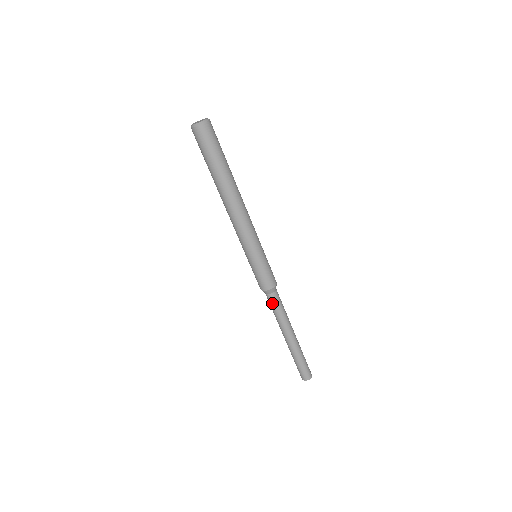
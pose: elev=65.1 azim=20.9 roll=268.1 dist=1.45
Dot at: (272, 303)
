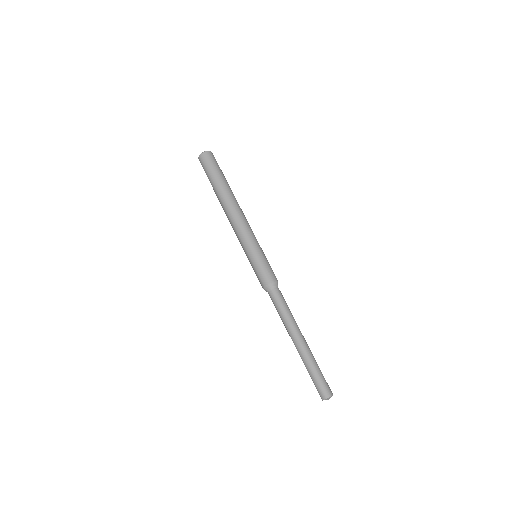
Dot at: (274, 301)
